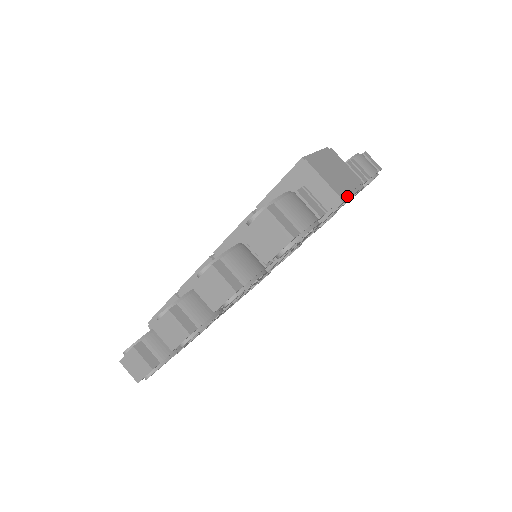
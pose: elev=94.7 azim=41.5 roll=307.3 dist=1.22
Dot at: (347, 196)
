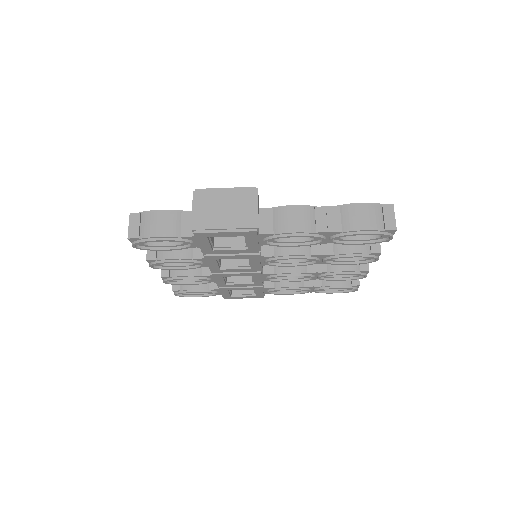
Dot at: (209, 231)
